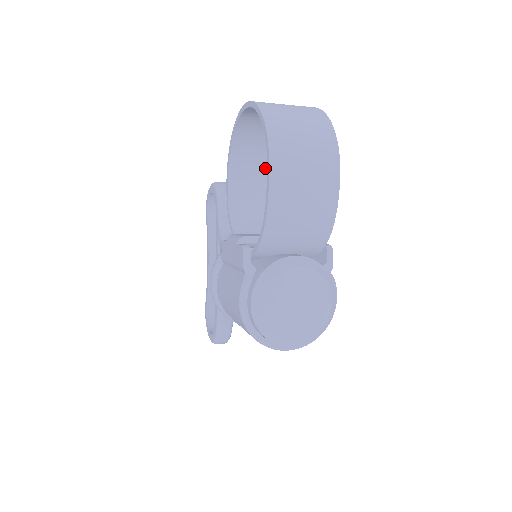
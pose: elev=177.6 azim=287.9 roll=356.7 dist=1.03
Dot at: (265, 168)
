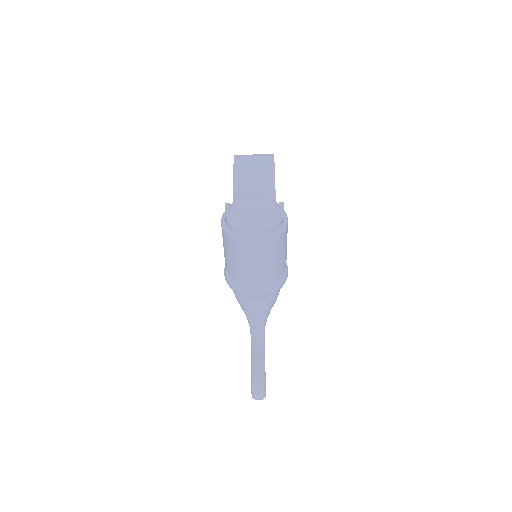
Dot at: occluded
